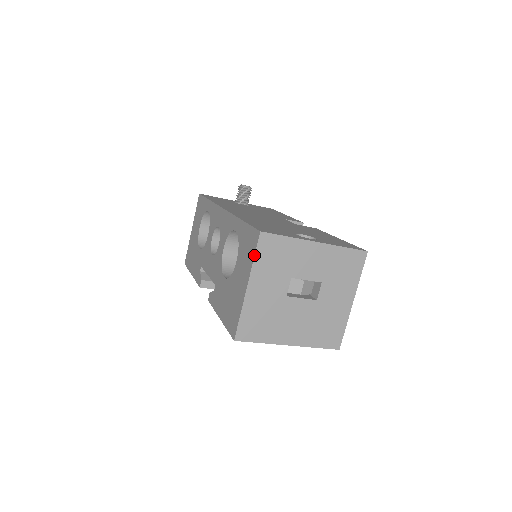
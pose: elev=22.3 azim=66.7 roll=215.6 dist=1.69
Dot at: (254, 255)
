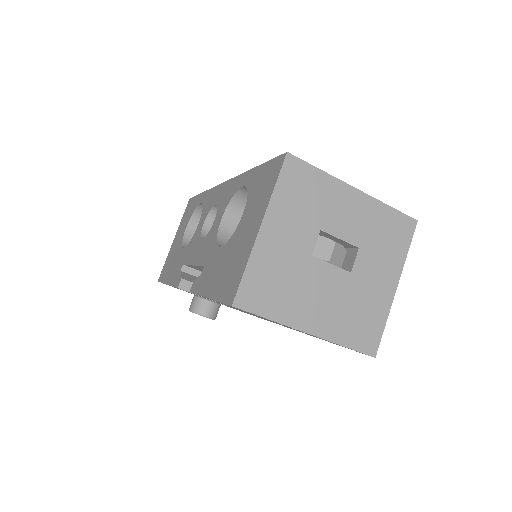
Dot at: (275, 183)
